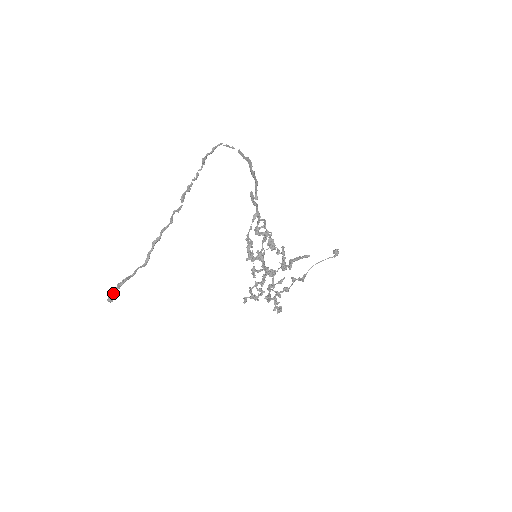
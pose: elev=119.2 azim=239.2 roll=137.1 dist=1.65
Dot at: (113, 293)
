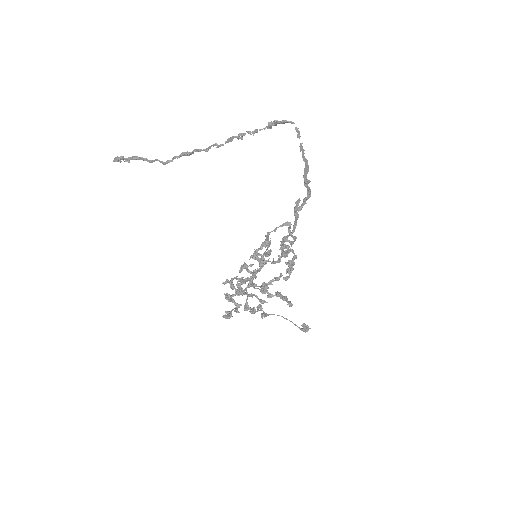
Dot at: (122, 157)
